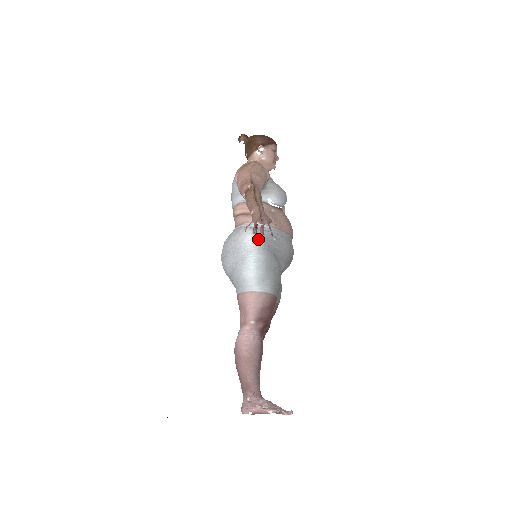
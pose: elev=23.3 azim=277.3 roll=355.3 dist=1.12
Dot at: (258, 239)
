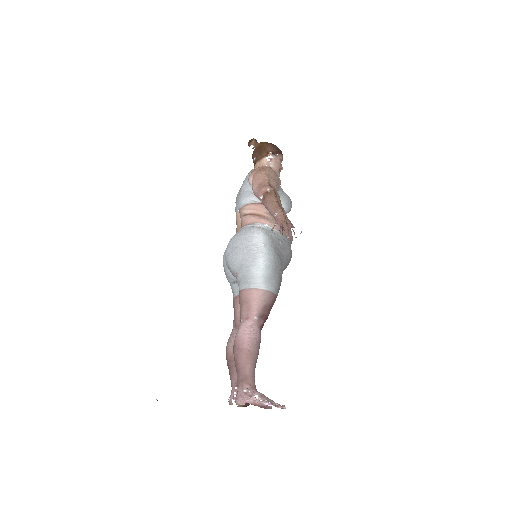
Dot at: (268, 240)
